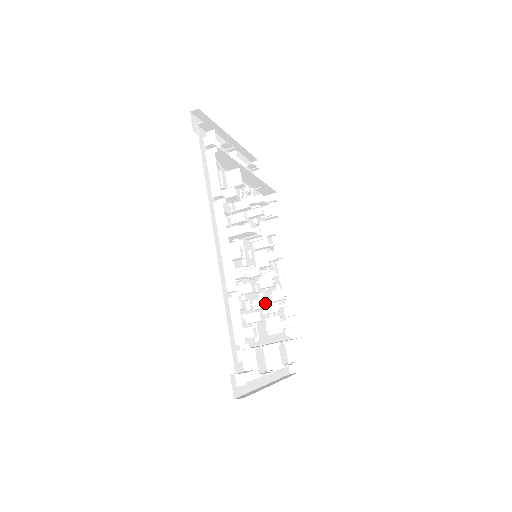
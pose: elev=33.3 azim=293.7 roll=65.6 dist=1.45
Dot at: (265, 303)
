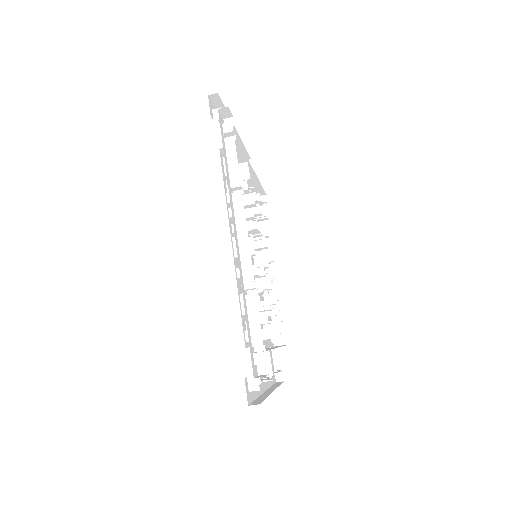
Dot at: (268, 305)
